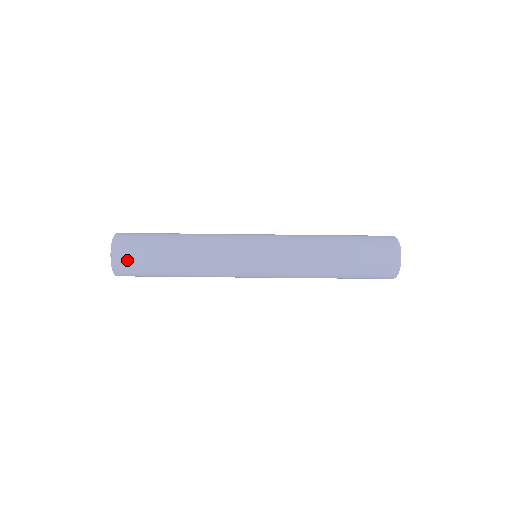
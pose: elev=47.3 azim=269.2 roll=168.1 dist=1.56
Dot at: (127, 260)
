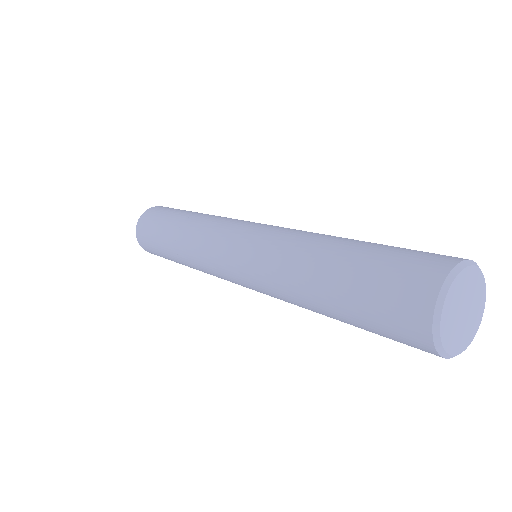
Dot at: (147, 247)
